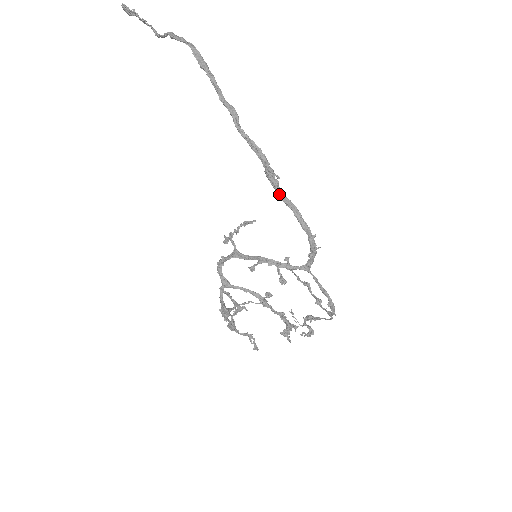
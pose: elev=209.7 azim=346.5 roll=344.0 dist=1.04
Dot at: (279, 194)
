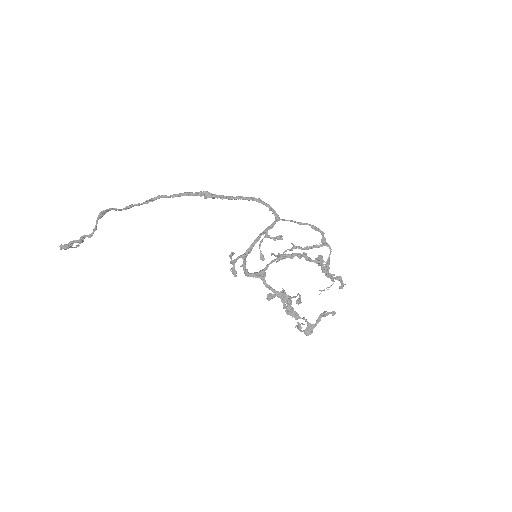
Dot at: (222, 197)
